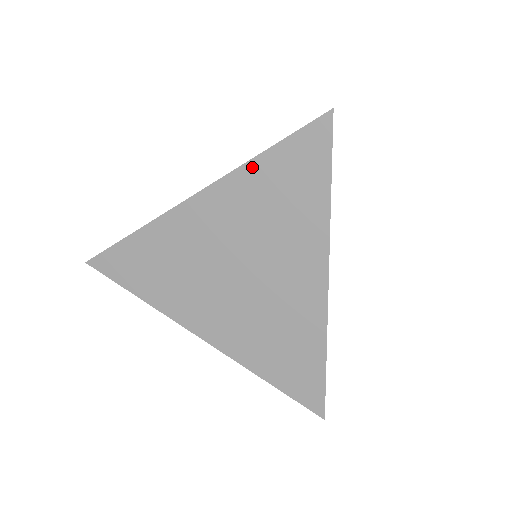
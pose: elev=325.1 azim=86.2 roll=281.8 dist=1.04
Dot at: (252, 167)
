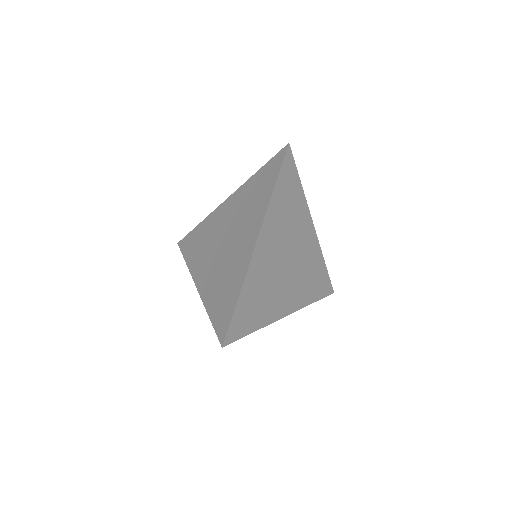
Dot at: (251, 180)
